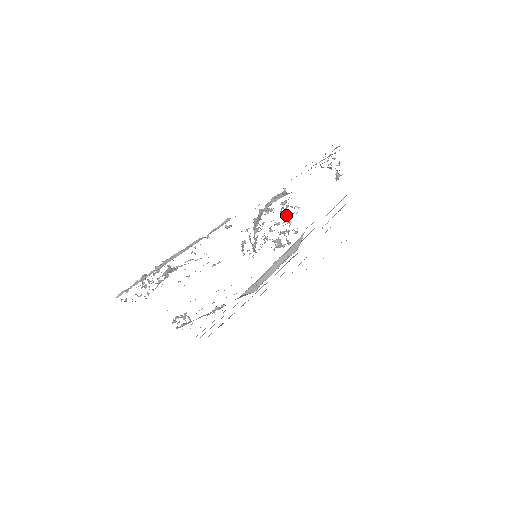
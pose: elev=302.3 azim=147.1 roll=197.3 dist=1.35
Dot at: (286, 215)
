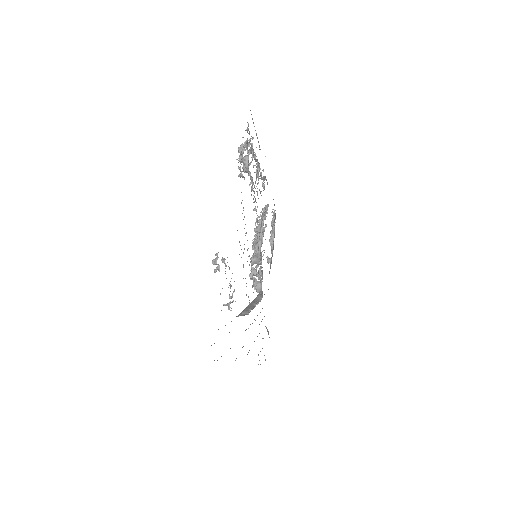
Dot at: occluded
